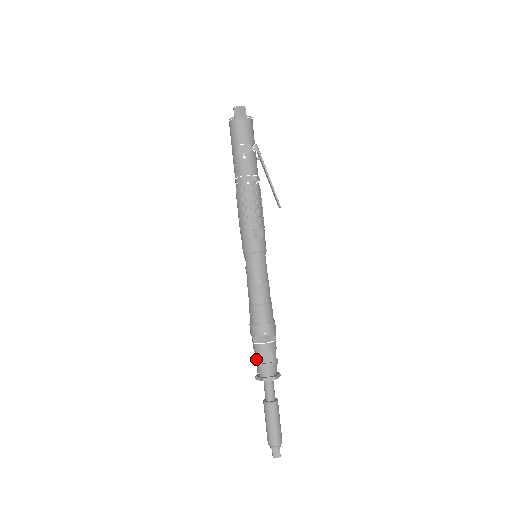
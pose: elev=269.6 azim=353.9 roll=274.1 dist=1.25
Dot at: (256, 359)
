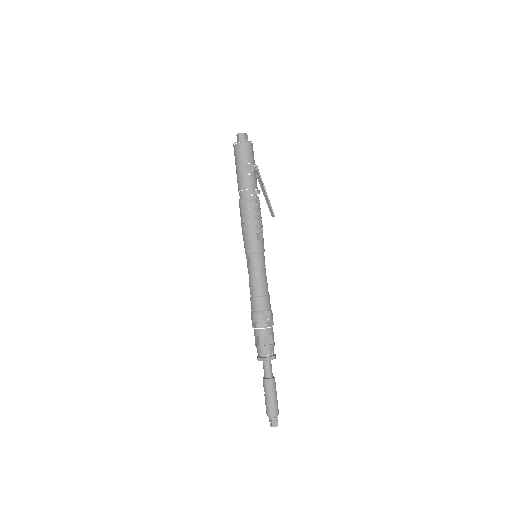
Dot at: (258, 342)
